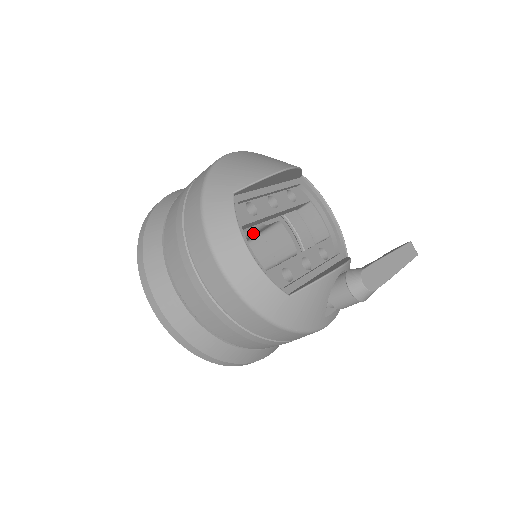
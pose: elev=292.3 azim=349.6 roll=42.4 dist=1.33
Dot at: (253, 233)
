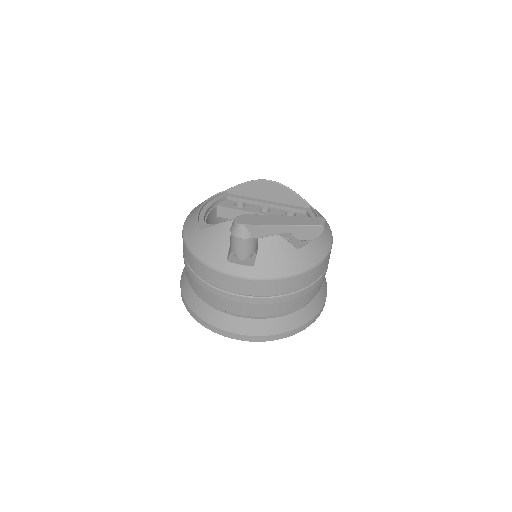
Dot at: occluded
